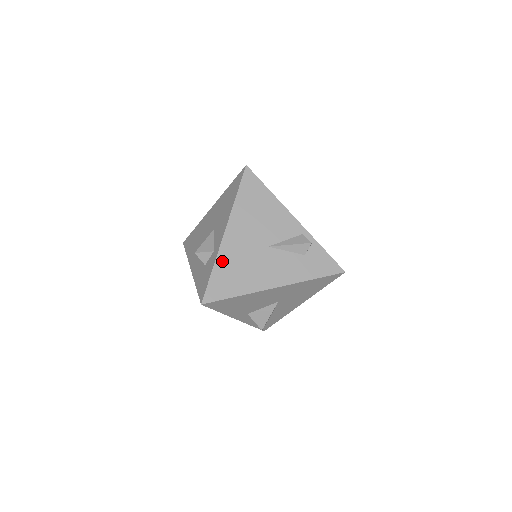
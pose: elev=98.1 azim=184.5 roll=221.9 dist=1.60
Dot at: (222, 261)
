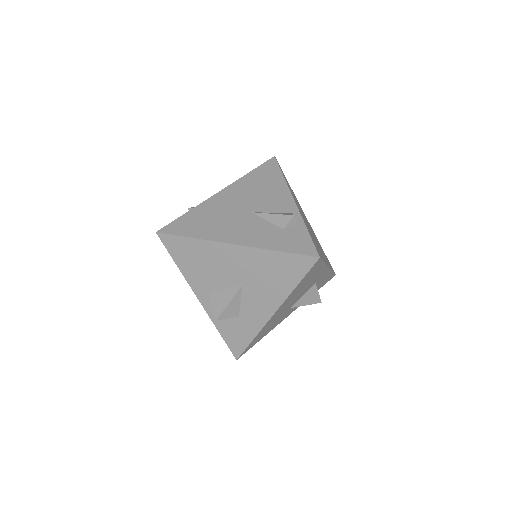
Dot at: (200, 209)
